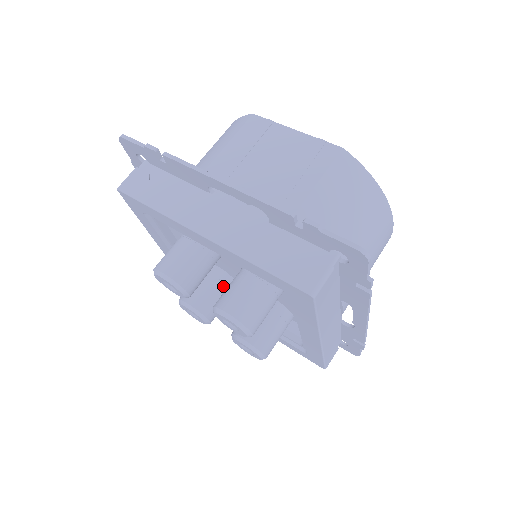
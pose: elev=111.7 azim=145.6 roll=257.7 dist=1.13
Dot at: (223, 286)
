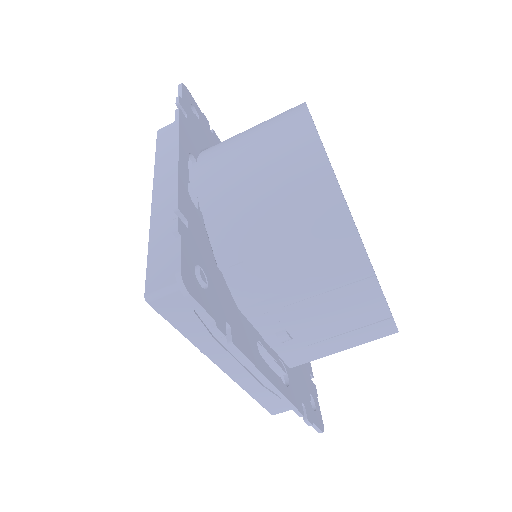
Dot at: occluded
